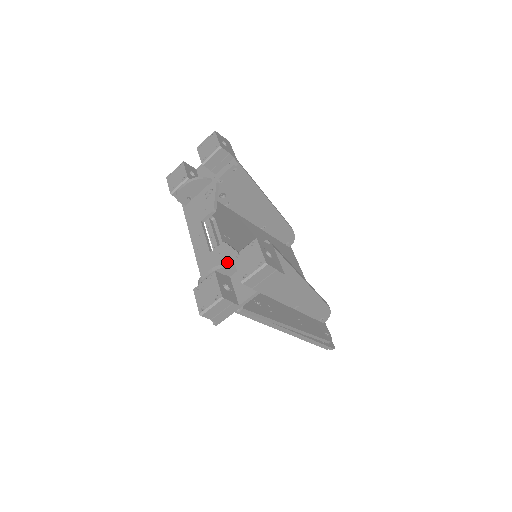
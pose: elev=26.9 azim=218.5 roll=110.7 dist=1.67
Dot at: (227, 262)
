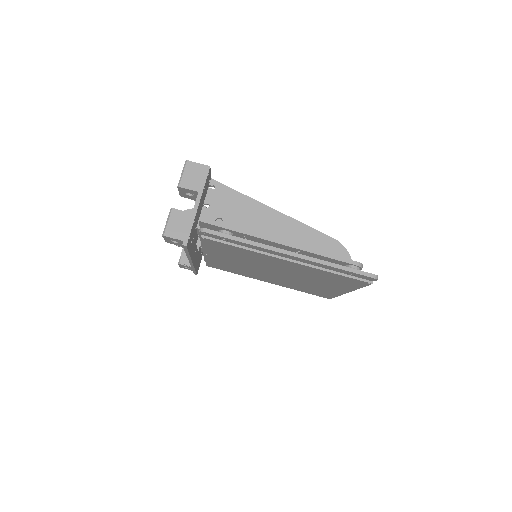
Dot at: occluded
